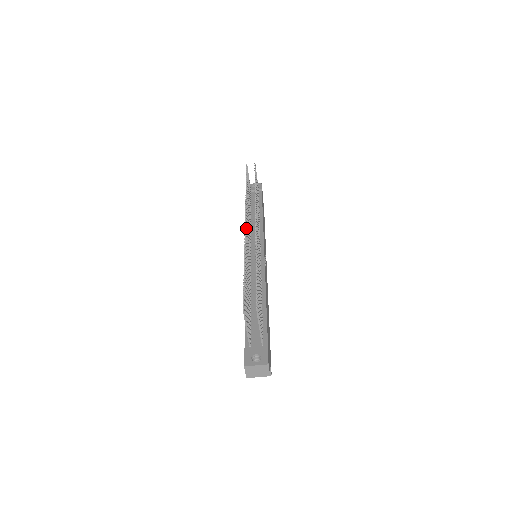
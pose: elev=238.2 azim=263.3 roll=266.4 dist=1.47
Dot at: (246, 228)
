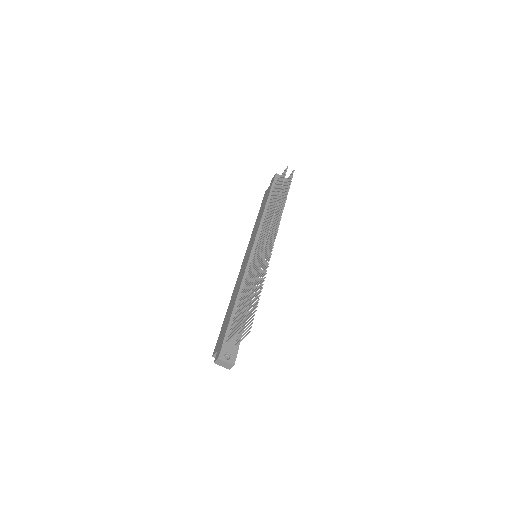
Dot at: (265, 242)
